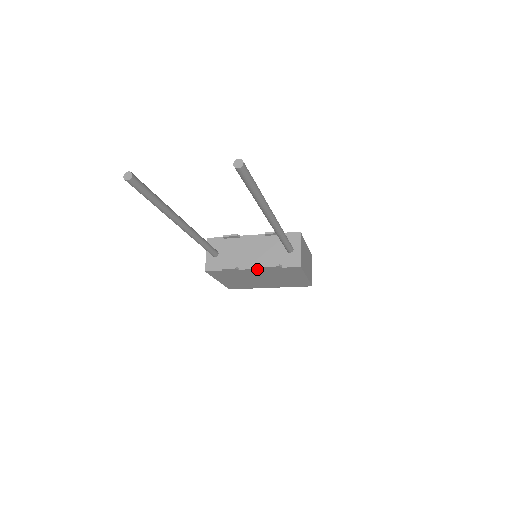
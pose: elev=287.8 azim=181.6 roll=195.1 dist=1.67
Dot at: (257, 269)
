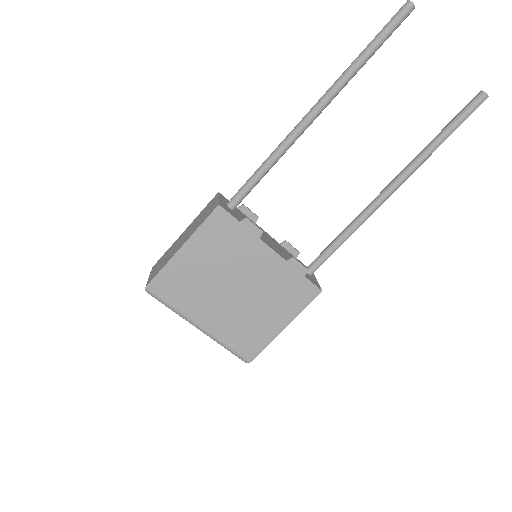
Dot at: (277, 256)
